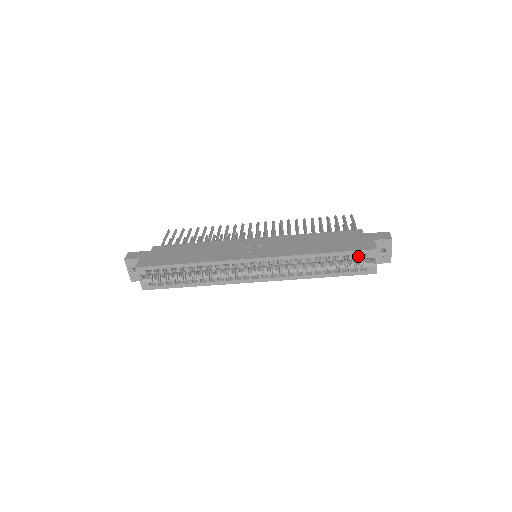
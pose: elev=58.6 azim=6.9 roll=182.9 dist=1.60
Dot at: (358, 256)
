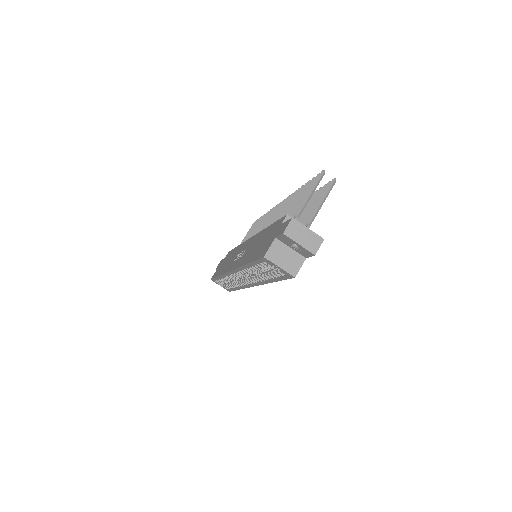
Dot at: (264, 264)
